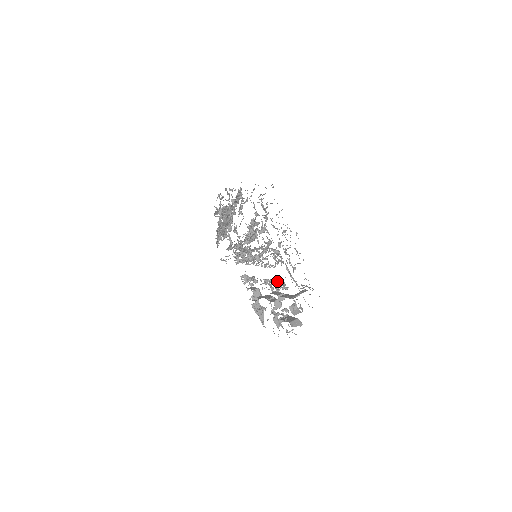
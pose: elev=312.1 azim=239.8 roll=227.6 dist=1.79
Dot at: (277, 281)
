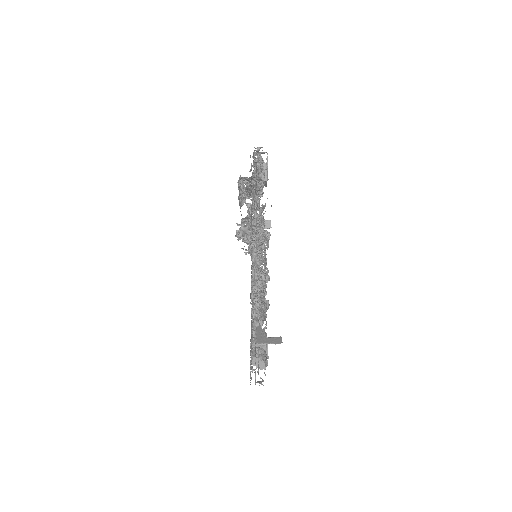
Dot at: occluded
